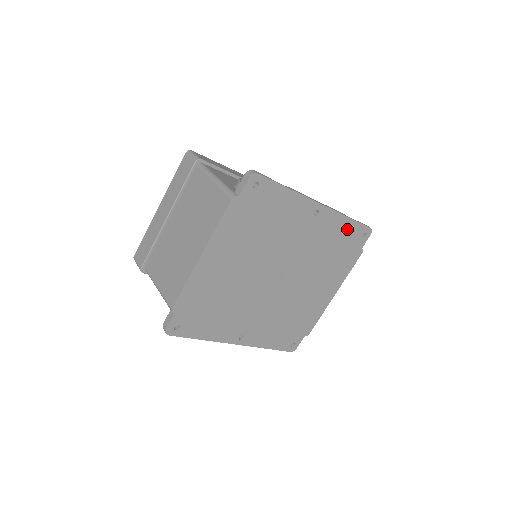
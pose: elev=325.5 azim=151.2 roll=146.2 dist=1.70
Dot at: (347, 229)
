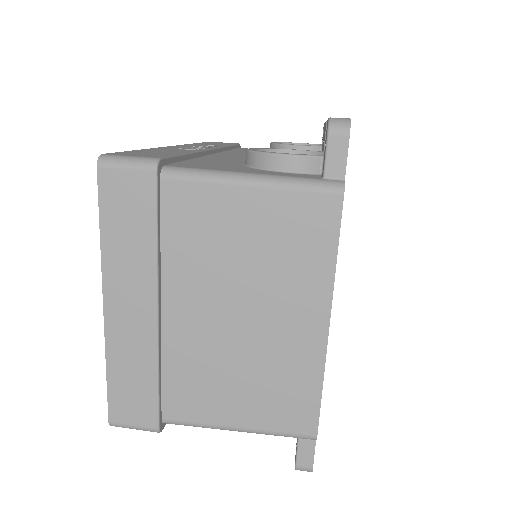
Dot at: occluded
